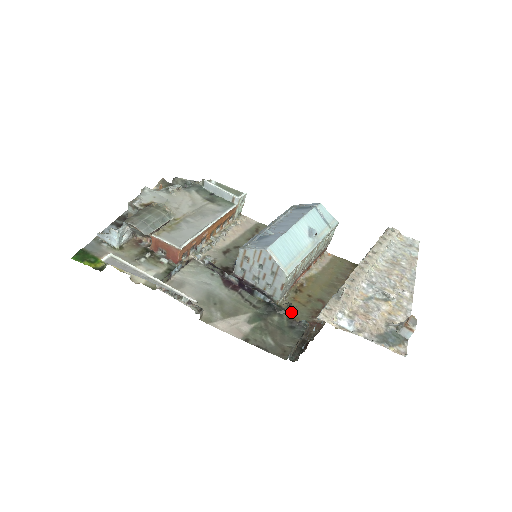
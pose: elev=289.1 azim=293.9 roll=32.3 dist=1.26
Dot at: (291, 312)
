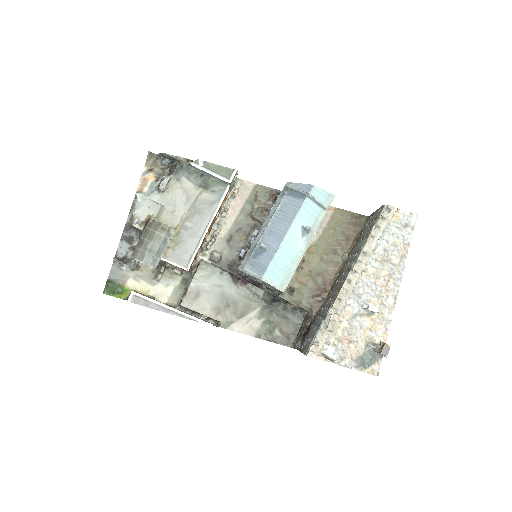
Dot at: (294, 297)
